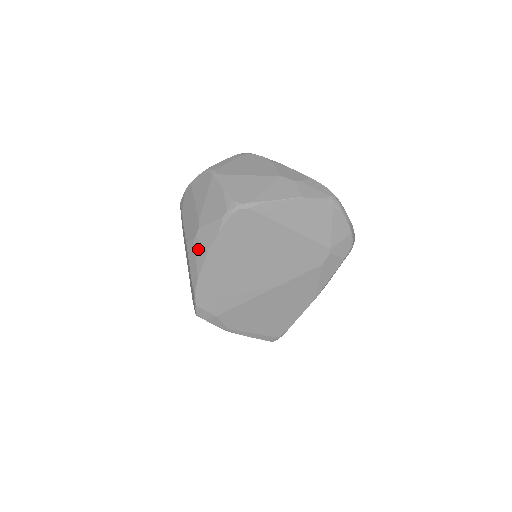
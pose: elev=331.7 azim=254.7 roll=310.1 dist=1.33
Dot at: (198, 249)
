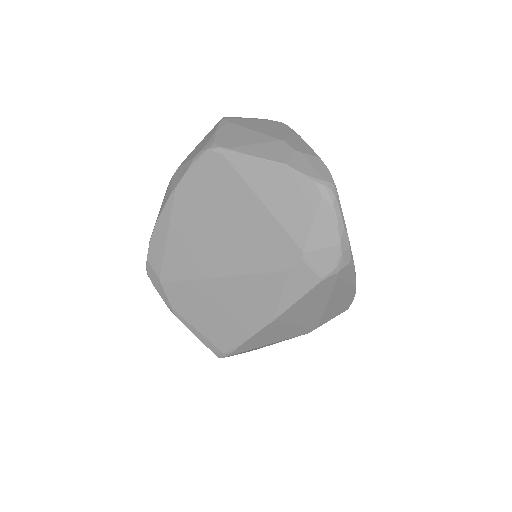
Dot at: (168, 191)
